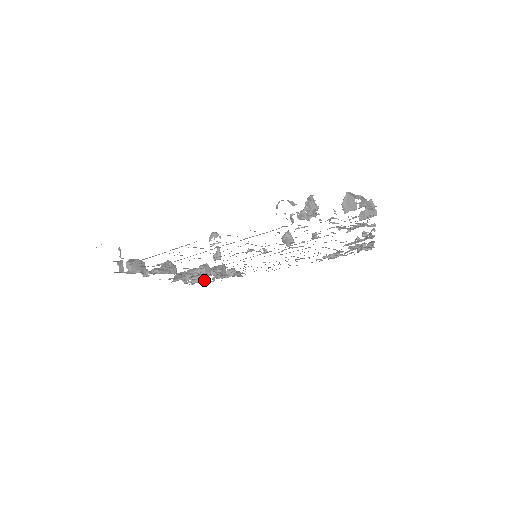
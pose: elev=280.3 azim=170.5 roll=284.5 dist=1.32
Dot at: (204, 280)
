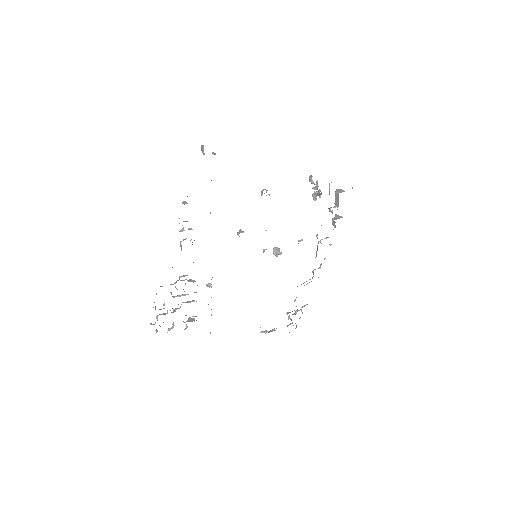
Dot at: occluded
